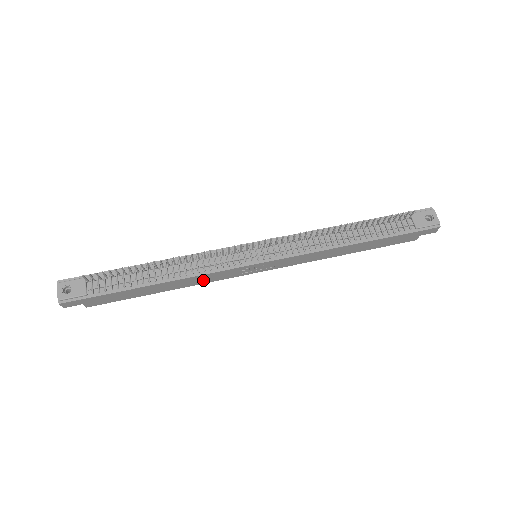
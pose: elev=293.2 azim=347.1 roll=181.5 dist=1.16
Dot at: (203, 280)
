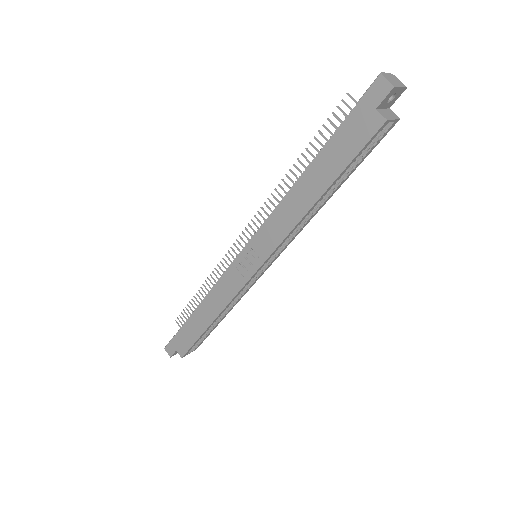
Dot at: (223, 297)
